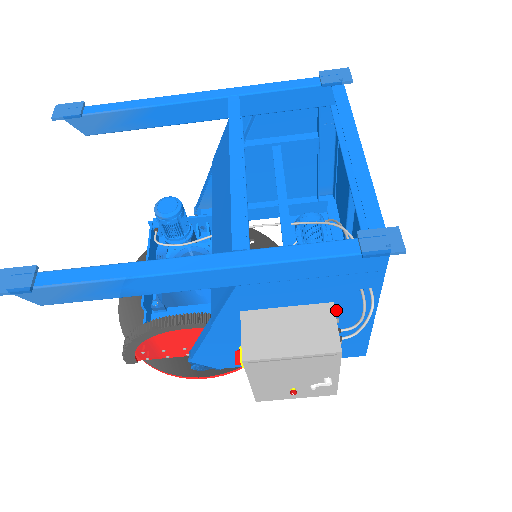
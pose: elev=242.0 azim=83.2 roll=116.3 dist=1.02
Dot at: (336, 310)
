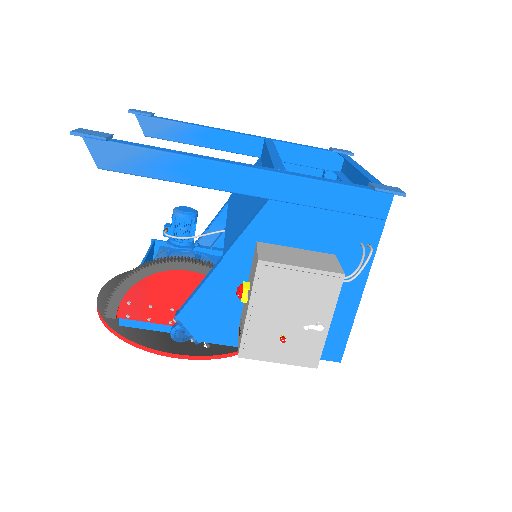
Dot at: occluded
